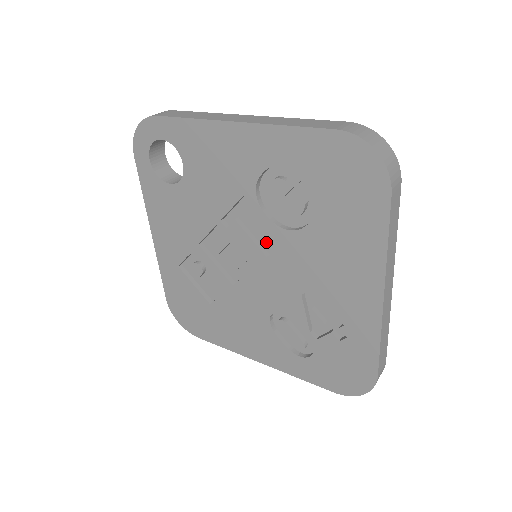
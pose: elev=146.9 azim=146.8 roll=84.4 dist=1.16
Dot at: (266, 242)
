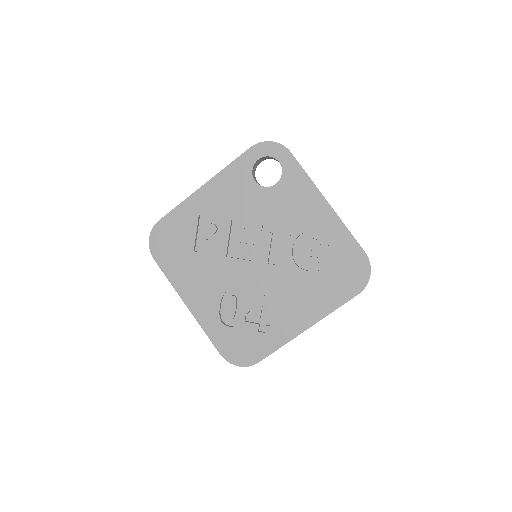
Dot at: (277, 257)
